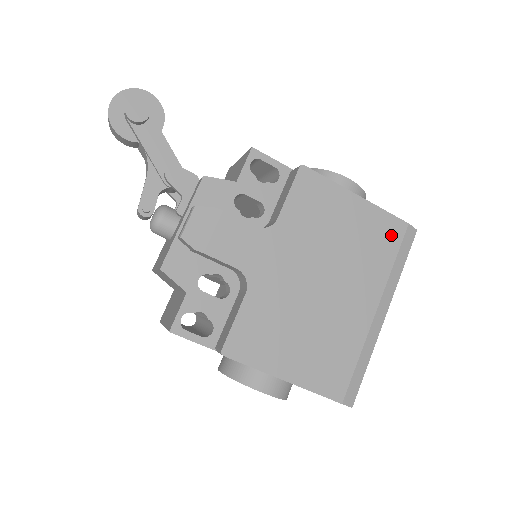
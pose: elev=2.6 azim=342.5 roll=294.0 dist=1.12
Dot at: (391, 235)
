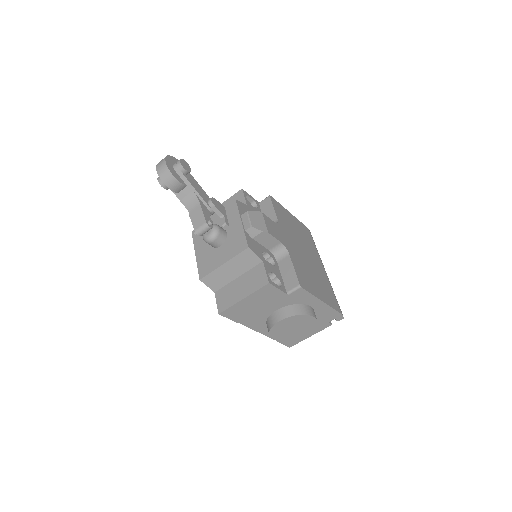
Dot at: (308, 233)
